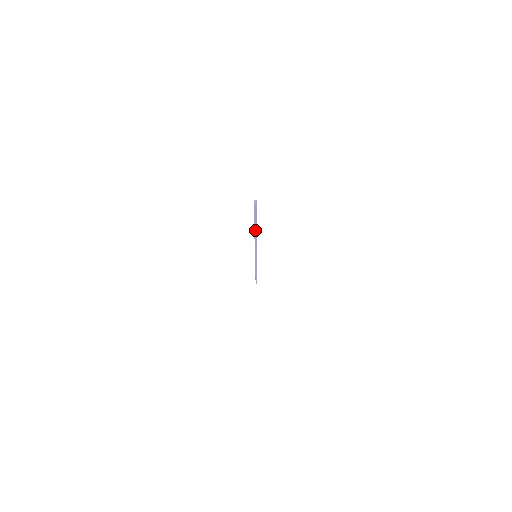
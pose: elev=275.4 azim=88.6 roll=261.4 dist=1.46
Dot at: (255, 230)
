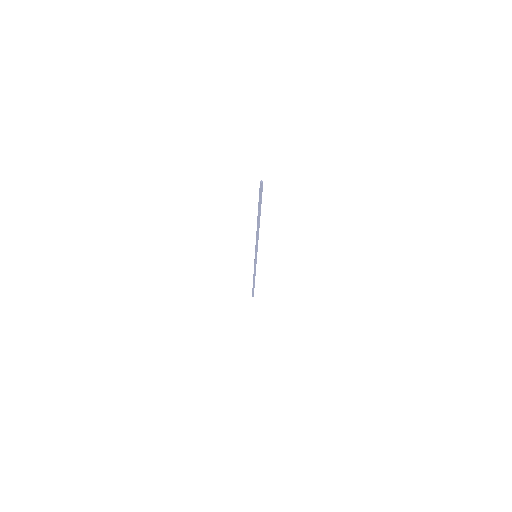
Dot at: (258, 219)
